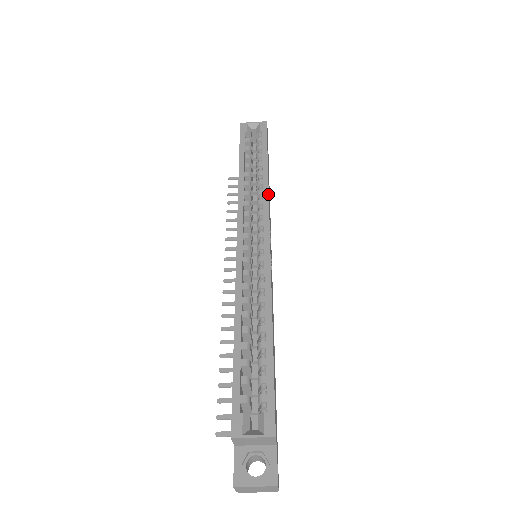
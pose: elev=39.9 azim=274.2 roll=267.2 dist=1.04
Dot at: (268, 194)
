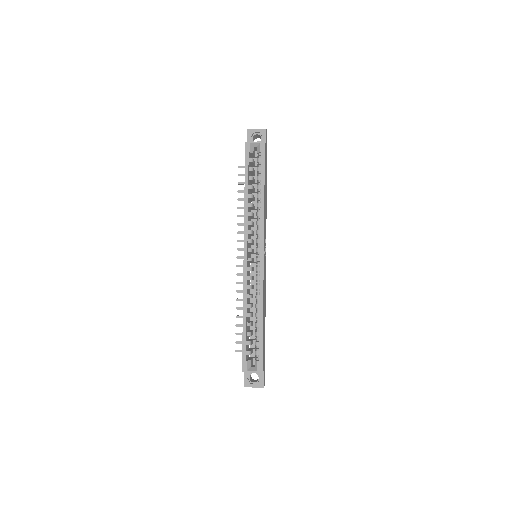
Dot at: (264, 218)
